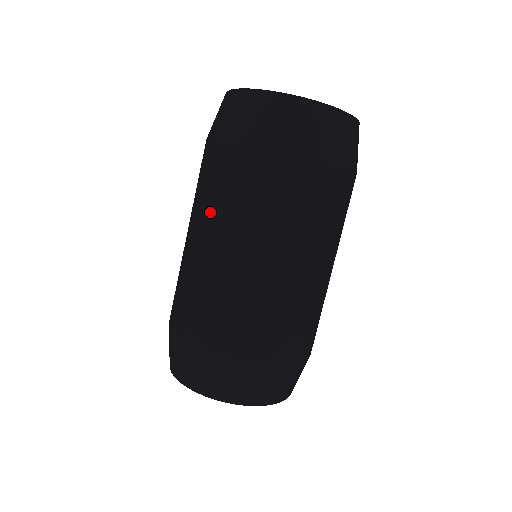
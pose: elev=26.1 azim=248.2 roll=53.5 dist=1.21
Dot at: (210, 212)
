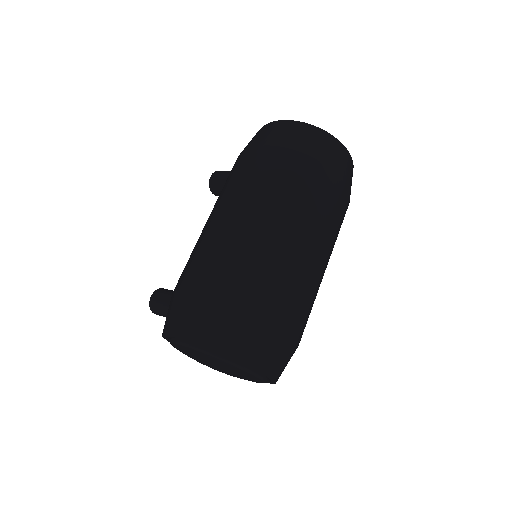
Dot at: (273, 198)
